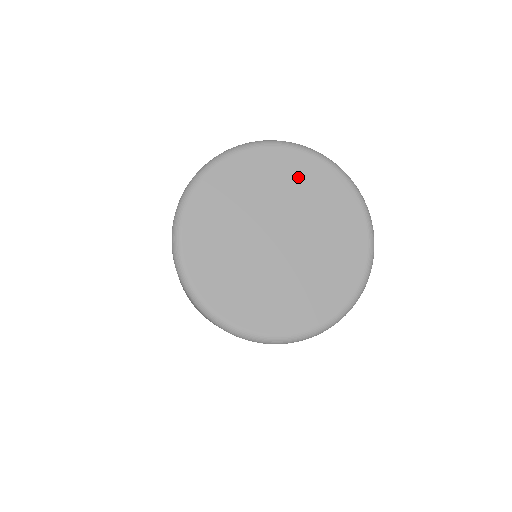
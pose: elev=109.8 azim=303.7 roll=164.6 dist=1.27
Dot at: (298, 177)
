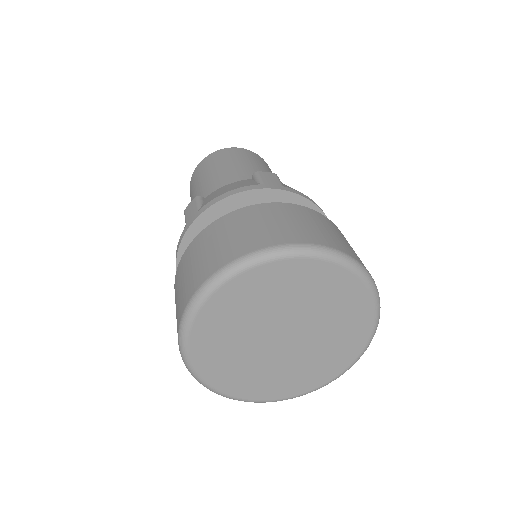
Dot at: (323, 288)
